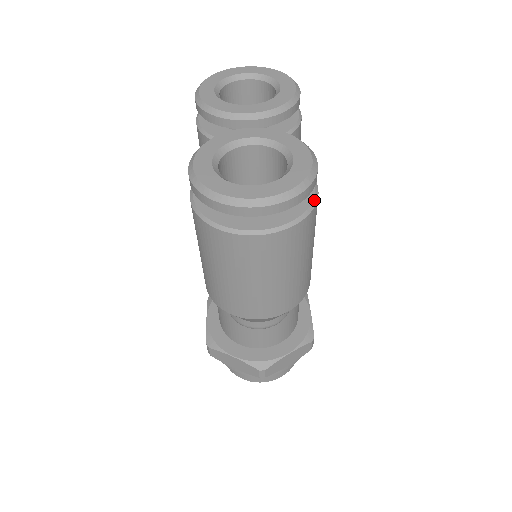
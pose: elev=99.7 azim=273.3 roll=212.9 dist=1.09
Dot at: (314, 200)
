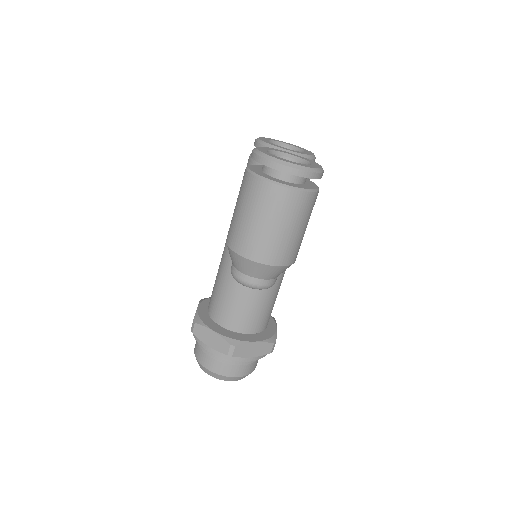
Dot at: (317, 189)
